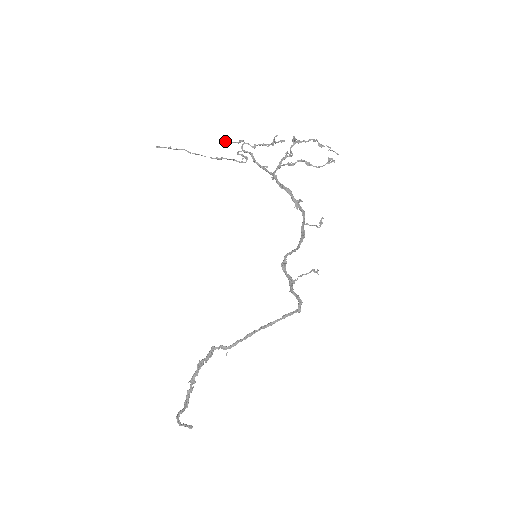
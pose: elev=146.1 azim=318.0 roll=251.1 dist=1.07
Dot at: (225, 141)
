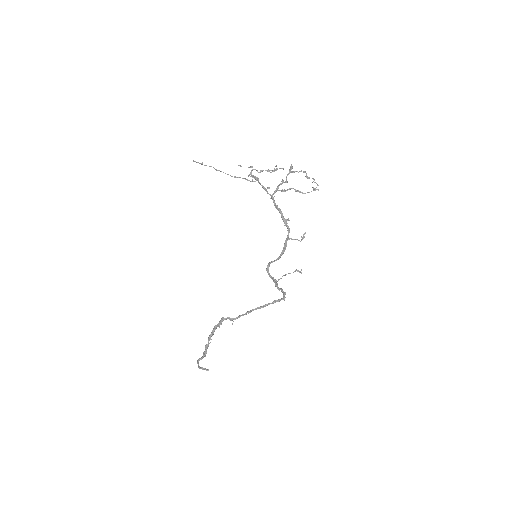
Dot at: (240, 165)
